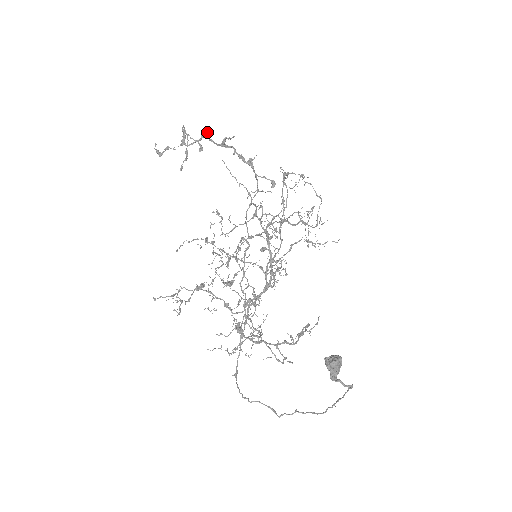
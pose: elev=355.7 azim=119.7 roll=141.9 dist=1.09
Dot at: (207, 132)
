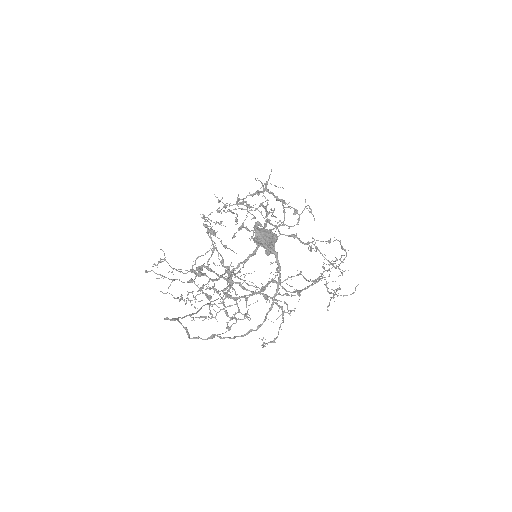
Dot at: (259, 193)
